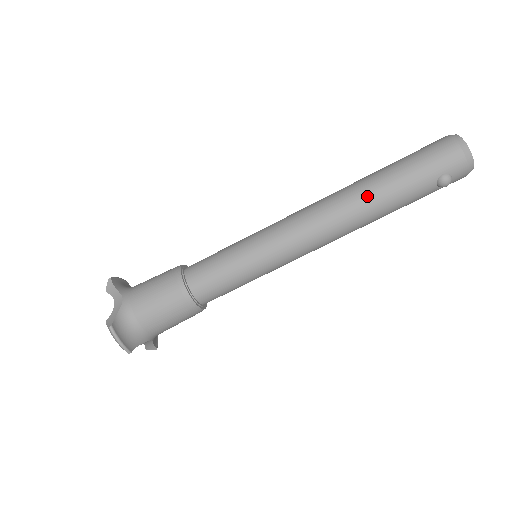
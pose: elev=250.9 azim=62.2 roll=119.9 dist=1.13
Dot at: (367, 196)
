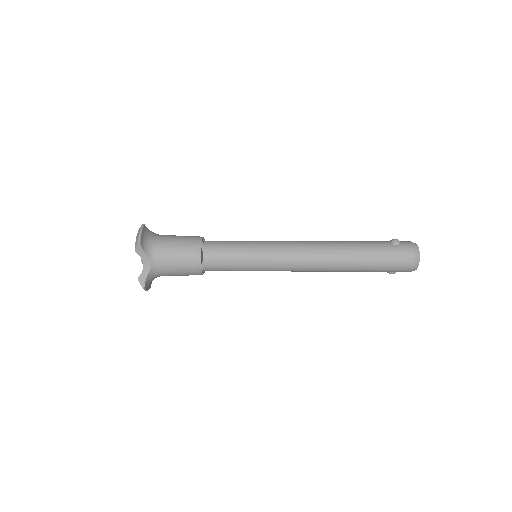
Dot at: (346, 269)
